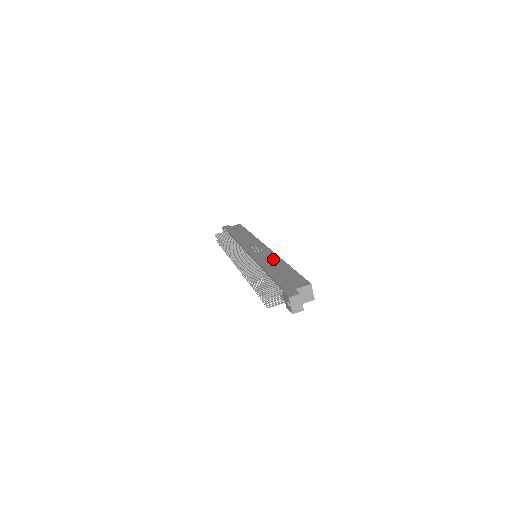
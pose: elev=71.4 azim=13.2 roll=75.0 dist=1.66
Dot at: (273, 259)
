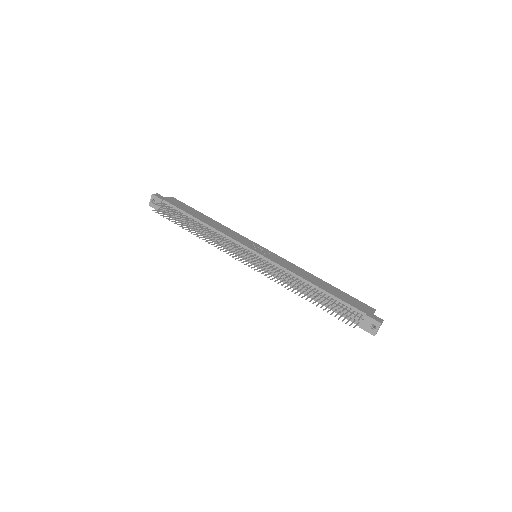
Dot at: (300, 270)
